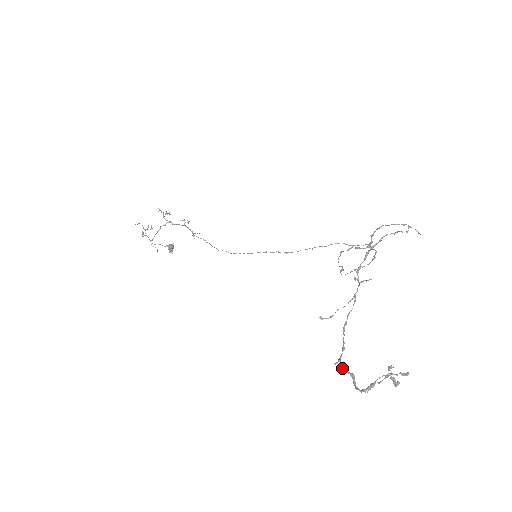
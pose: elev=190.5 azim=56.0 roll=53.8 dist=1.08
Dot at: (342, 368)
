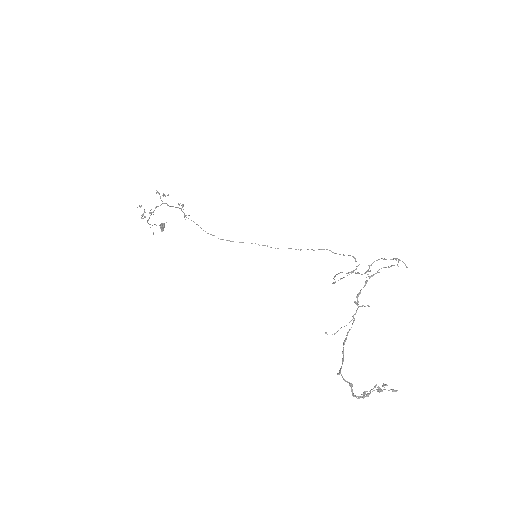
Dot at: occluded
